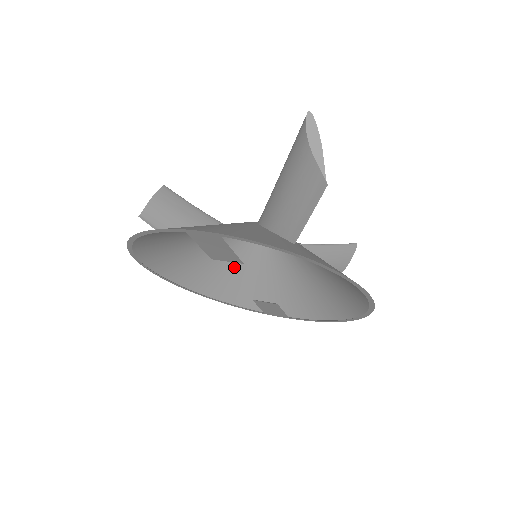
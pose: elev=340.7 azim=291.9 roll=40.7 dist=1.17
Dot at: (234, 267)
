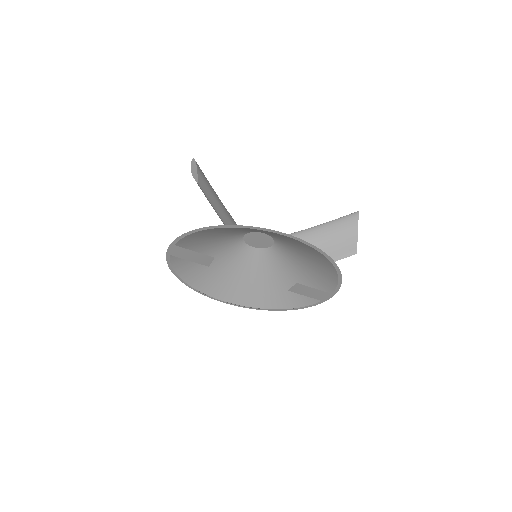
Dot at: (277, 276)
